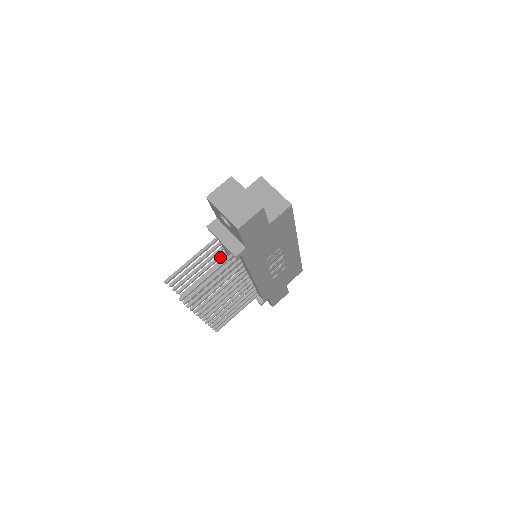
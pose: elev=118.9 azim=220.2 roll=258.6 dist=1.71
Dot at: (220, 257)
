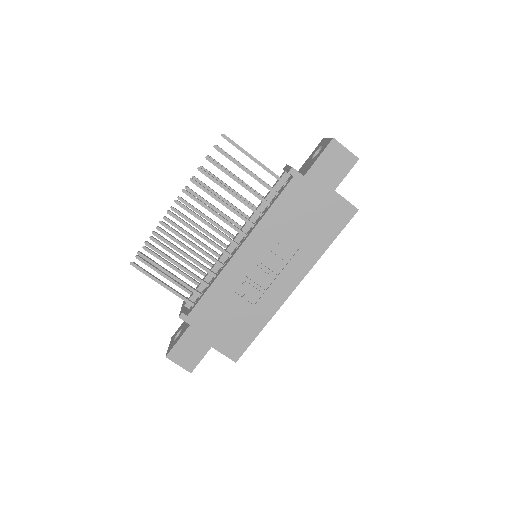
Dot at: (251, 203)
